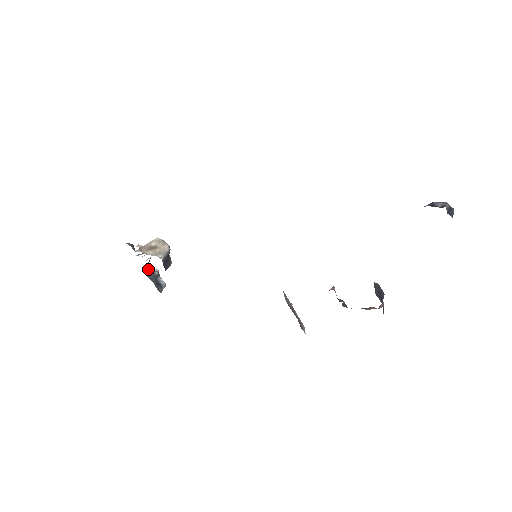
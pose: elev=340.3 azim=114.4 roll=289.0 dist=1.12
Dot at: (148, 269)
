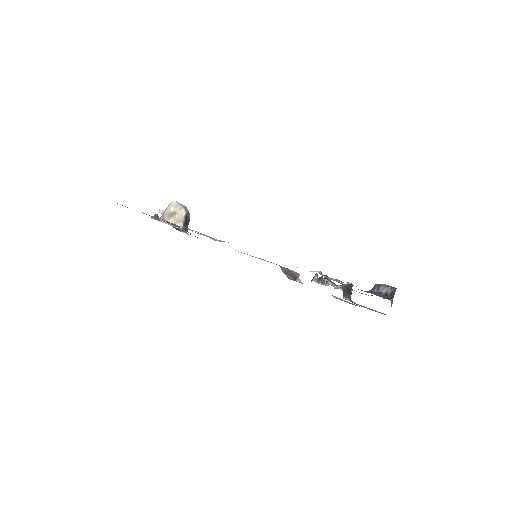
Dot at: occluded
